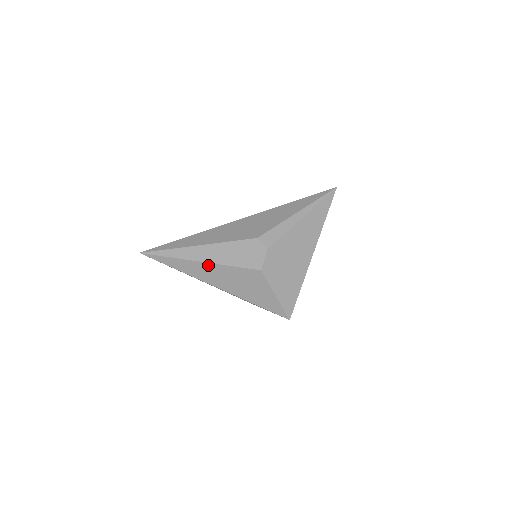
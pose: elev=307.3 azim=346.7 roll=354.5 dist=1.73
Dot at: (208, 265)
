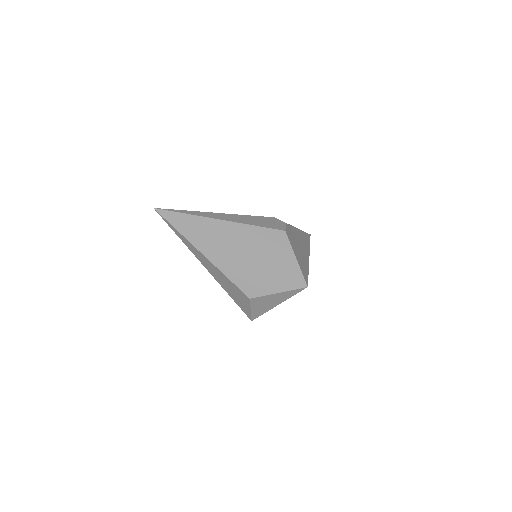
Dot at: (231, 224)
